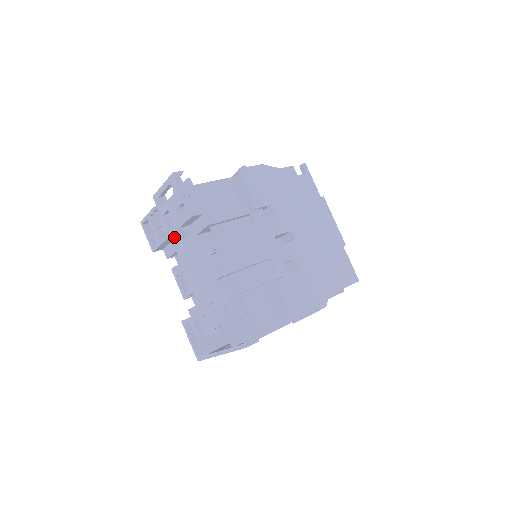
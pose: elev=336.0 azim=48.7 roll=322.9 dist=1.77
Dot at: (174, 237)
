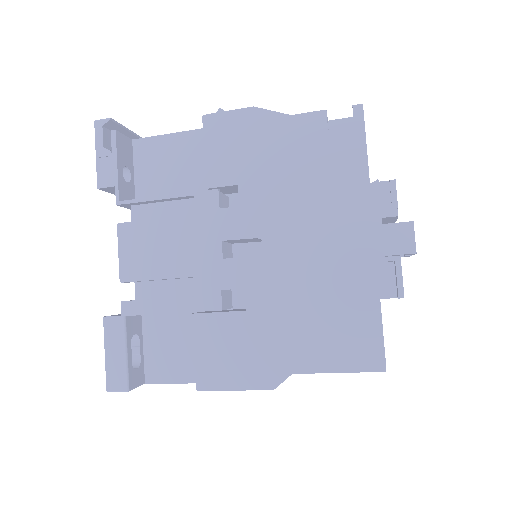
Dot at: occluded
